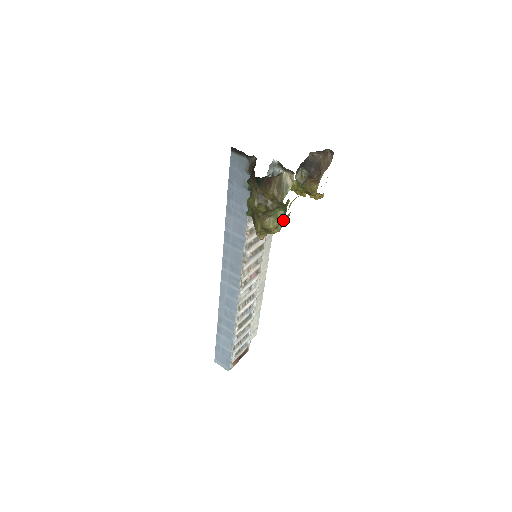
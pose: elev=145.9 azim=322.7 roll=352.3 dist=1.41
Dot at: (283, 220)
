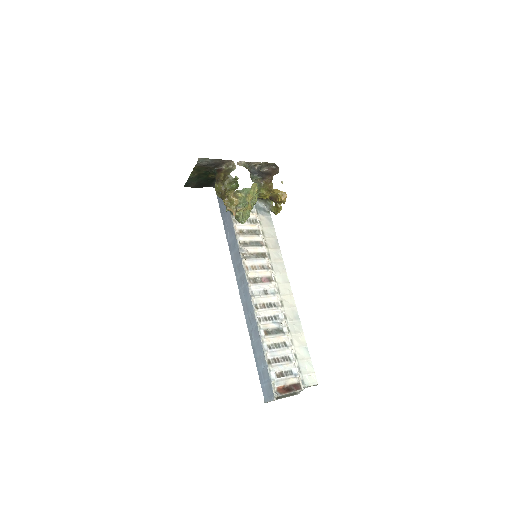
Dot at: (243, 196)
